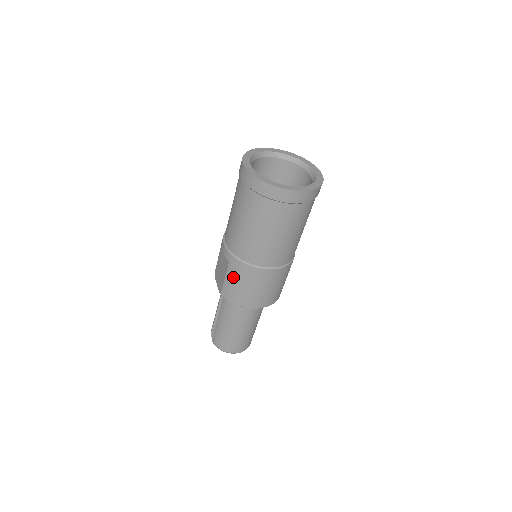
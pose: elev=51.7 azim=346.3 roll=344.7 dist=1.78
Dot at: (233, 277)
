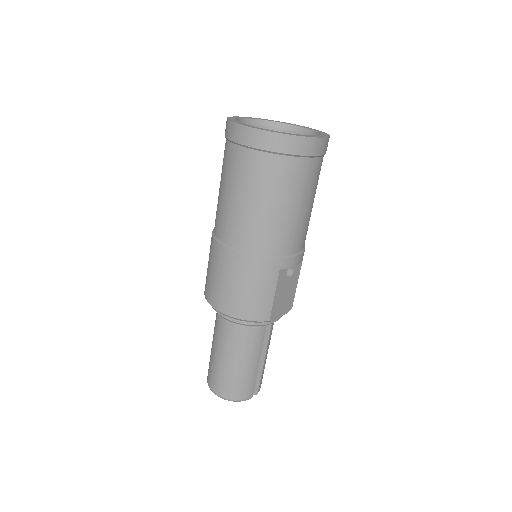
Dot at: occluded
